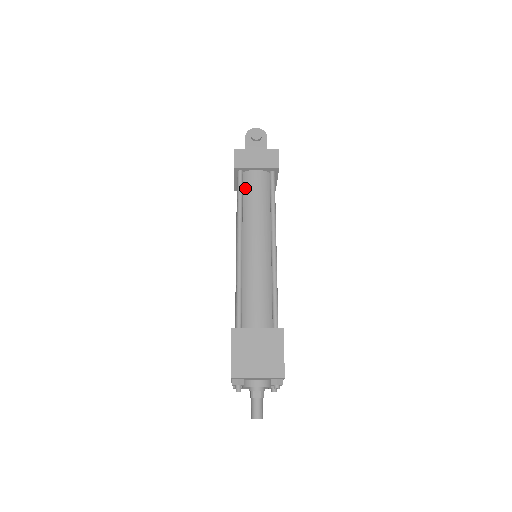
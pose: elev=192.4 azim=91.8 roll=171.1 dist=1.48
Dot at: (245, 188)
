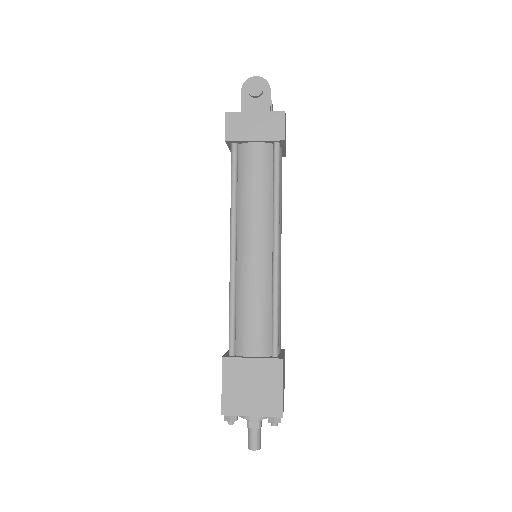
Dot at: (240, 168)
